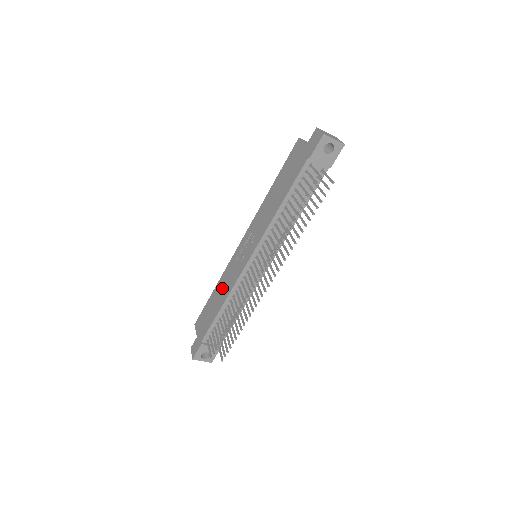
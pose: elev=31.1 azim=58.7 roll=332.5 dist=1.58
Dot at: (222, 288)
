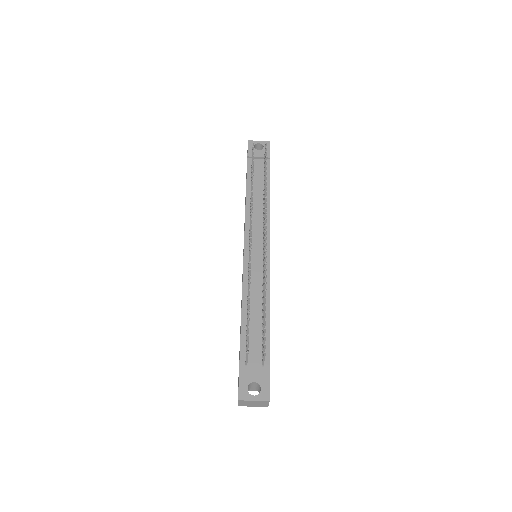
Dot at: occluded
